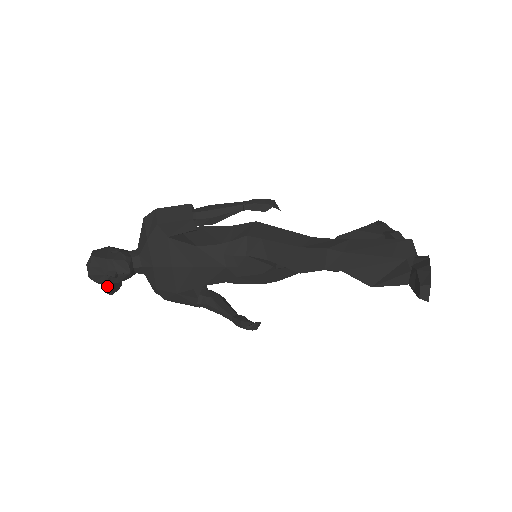
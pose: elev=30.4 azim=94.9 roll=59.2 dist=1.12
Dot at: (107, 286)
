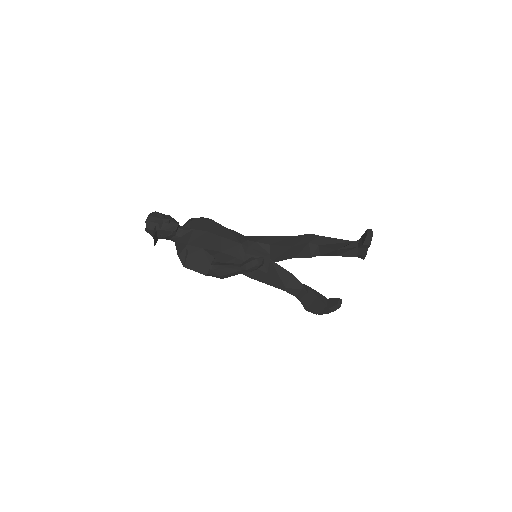
Dot at: (155, 230)
